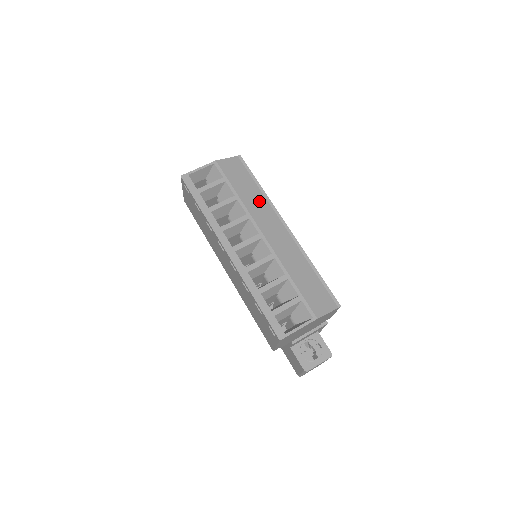
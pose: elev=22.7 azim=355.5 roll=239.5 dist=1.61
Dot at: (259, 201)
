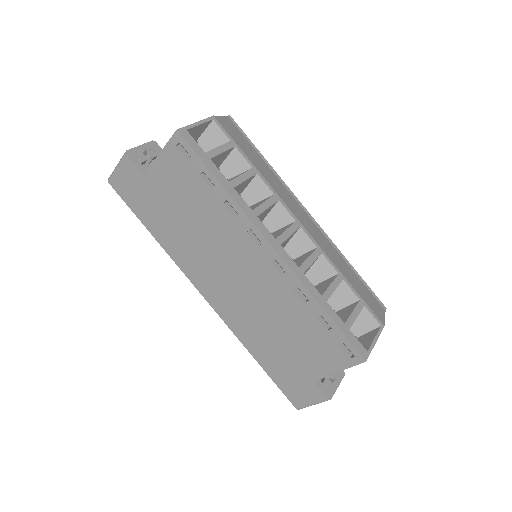
Dot at: (274, 179)
